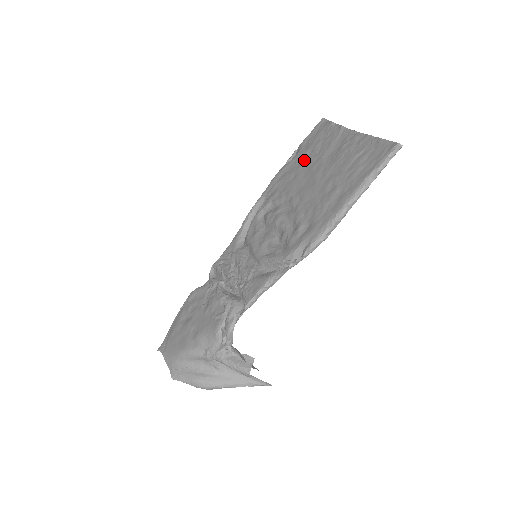
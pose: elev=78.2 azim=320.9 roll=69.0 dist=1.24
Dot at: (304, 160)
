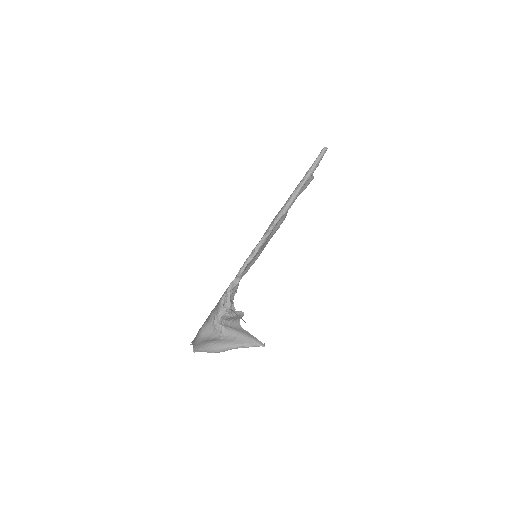
Dot at: occluded
